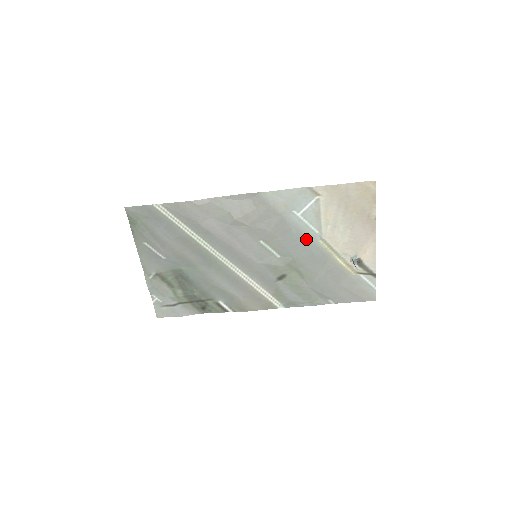
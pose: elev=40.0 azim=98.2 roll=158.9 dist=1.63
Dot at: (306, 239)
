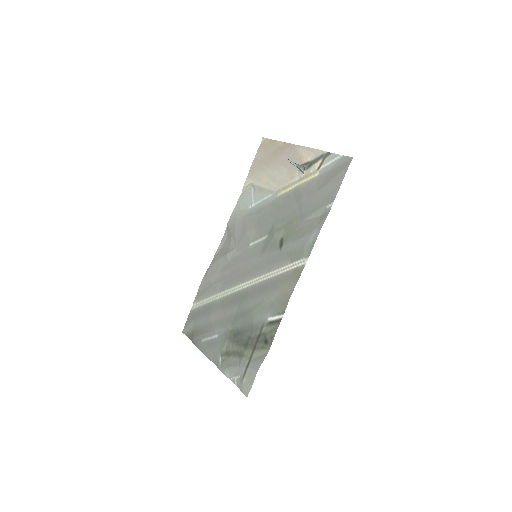
Dot at: (270, 207)
